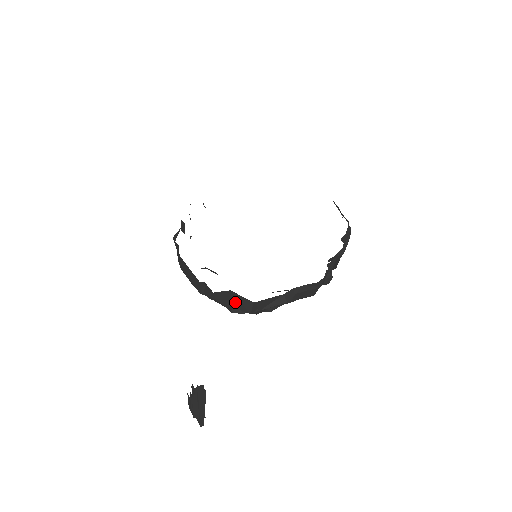
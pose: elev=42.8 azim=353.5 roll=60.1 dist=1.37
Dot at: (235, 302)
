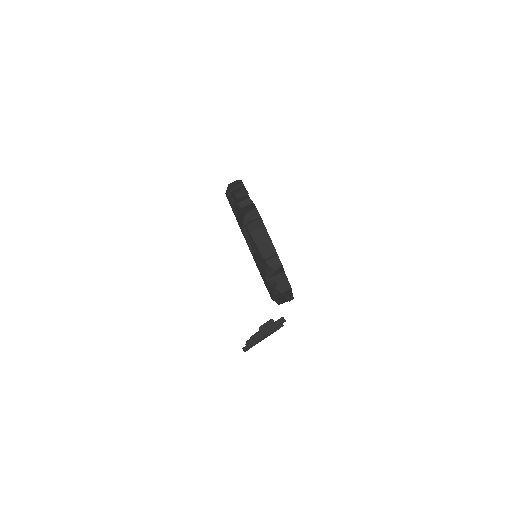
Dot at: (278, 280)
